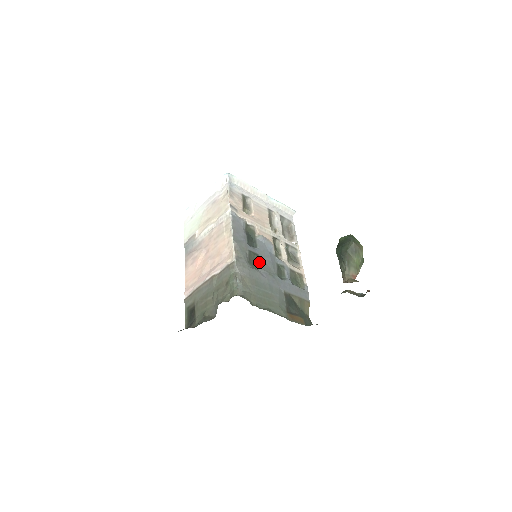
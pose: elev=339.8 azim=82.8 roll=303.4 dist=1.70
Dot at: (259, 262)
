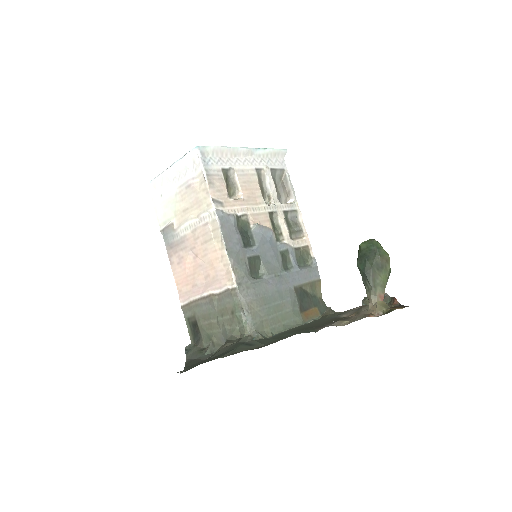
Dot at: (261, 266)
